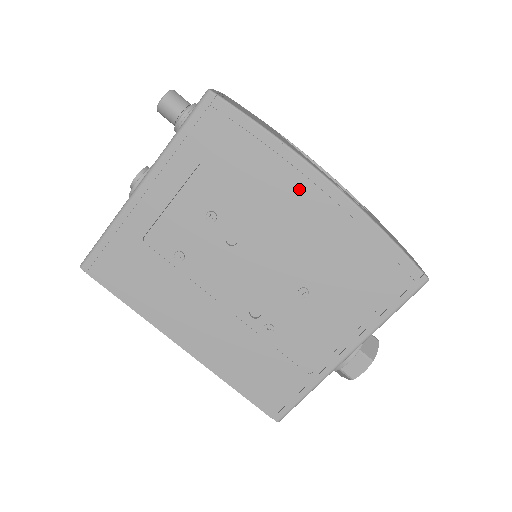
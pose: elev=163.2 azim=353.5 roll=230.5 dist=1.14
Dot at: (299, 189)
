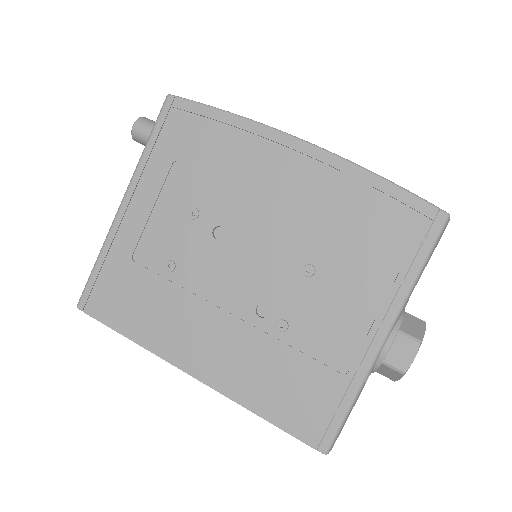
Dot at: (273, 158)
